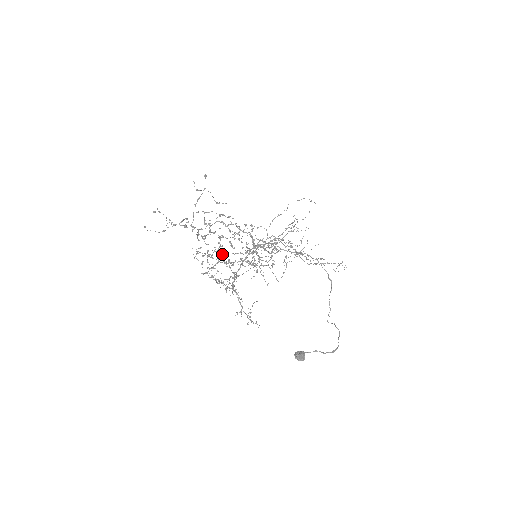
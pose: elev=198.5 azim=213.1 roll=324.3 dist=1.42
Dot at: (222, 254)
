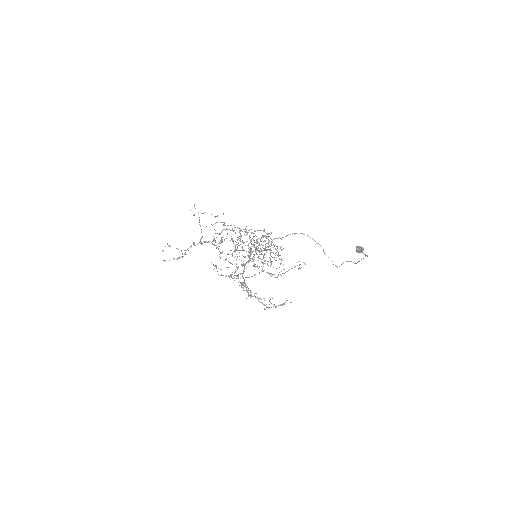
Dot at: (242, 247)
